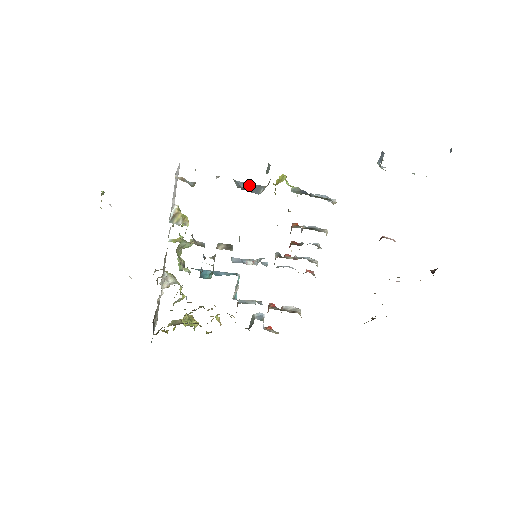
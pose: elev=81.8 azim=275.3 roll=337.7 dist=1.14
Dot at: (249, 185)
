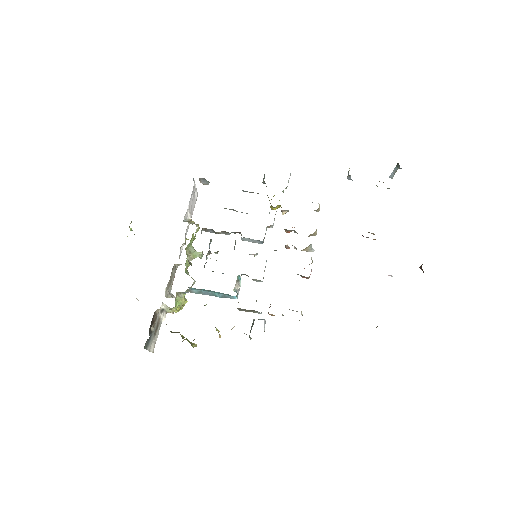
Dot at: (250, 192)
